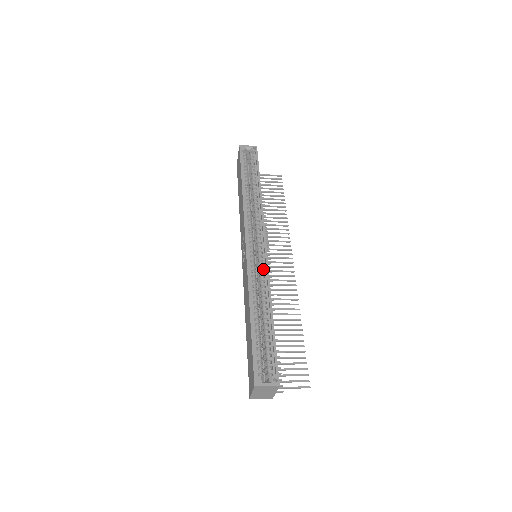
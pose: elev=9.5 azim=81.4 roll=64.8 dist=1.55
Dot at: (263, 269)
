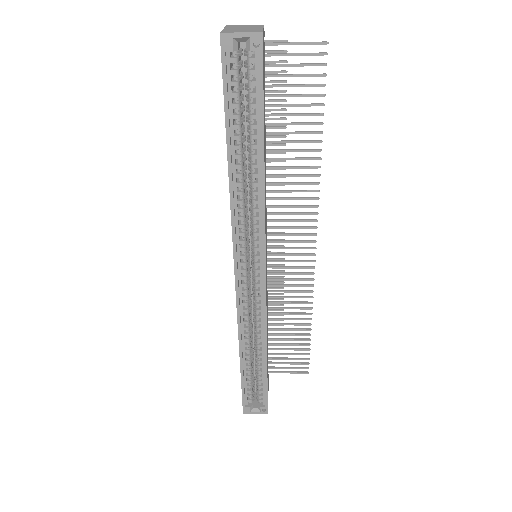
Dot at: (259, 305)
